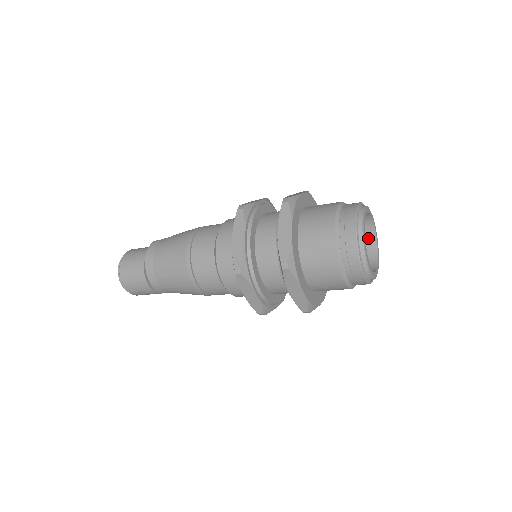
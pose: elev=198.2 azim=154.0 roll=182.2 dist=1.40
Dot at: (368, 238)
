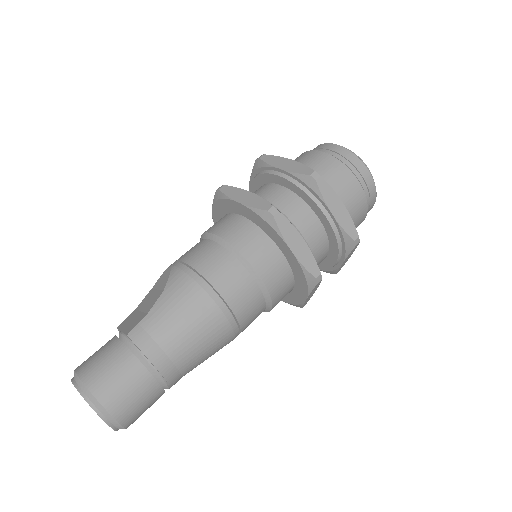
Dot at: occluded
